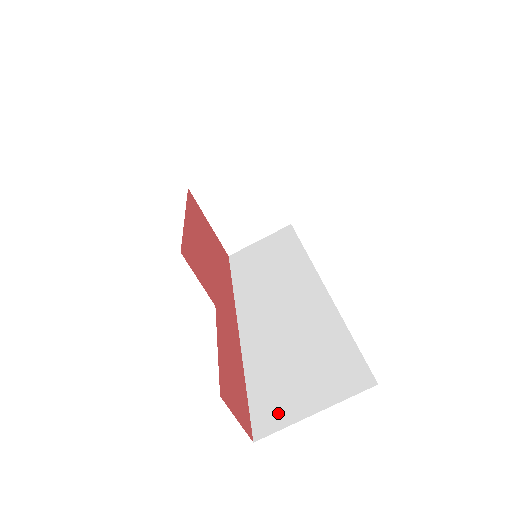
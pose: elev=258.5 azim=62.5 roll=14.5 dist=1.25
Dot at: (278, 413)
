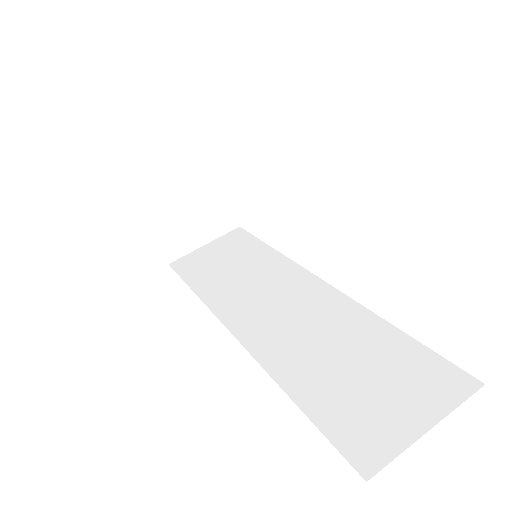
Dot at: (377, 438)
